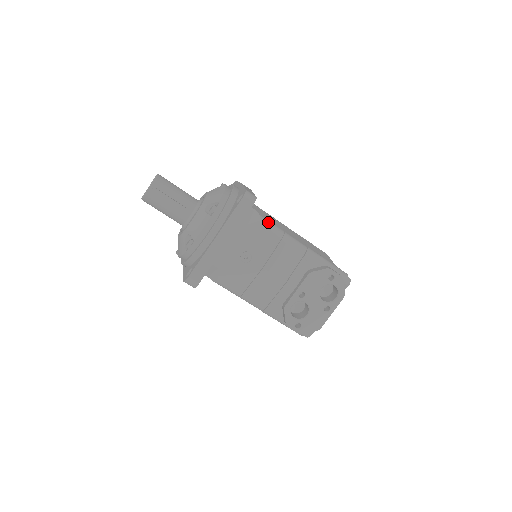
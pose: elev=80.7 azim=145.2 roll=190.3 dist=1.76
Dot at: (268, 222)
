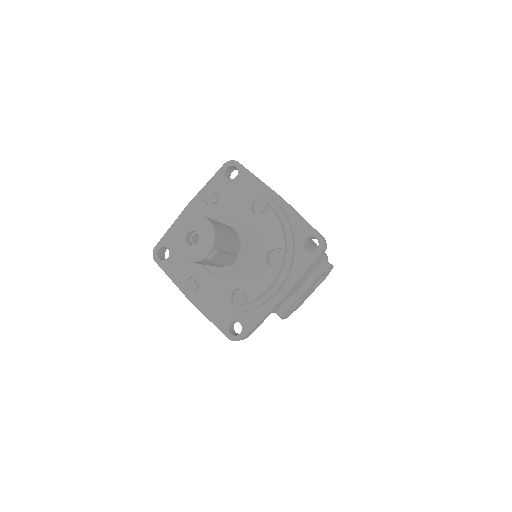
Dot at: (310, 247)
